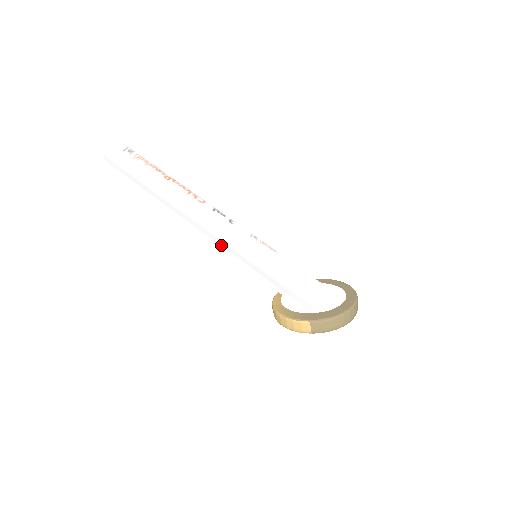
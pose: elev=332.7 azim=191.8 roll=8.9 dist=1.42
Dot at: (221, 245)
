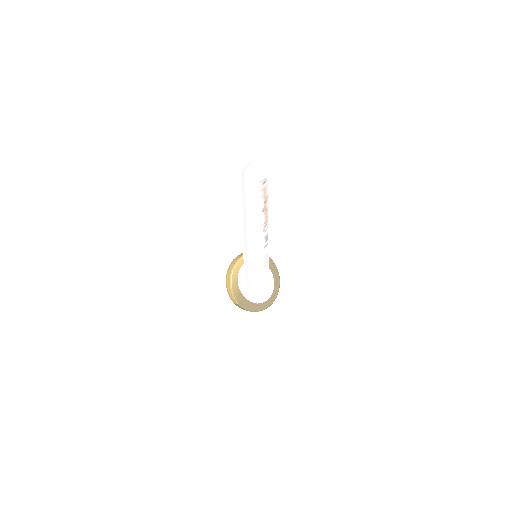
Dot at: (245, 248)
